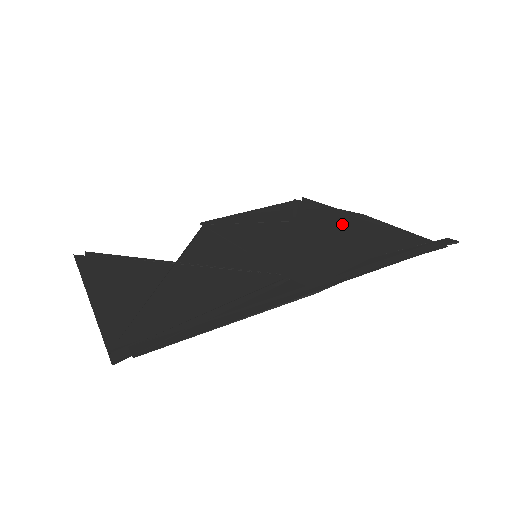
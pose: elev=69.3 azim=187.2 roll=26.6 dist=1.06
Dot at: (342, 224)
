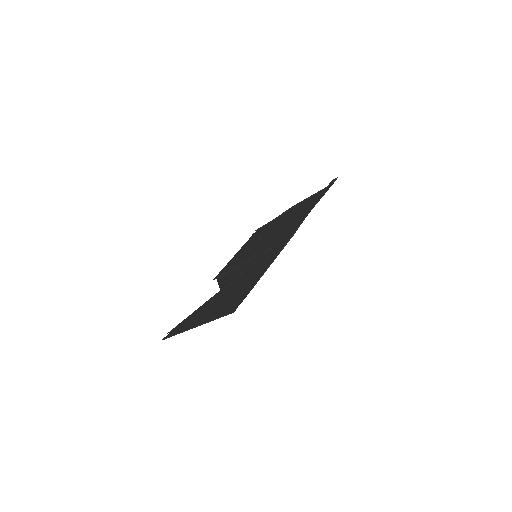
Dot at: (284, 217)
